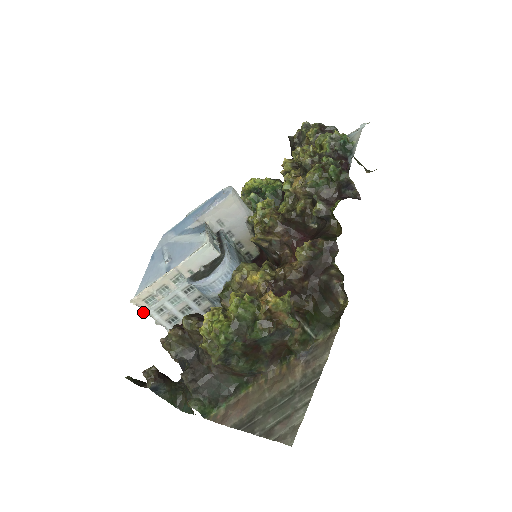
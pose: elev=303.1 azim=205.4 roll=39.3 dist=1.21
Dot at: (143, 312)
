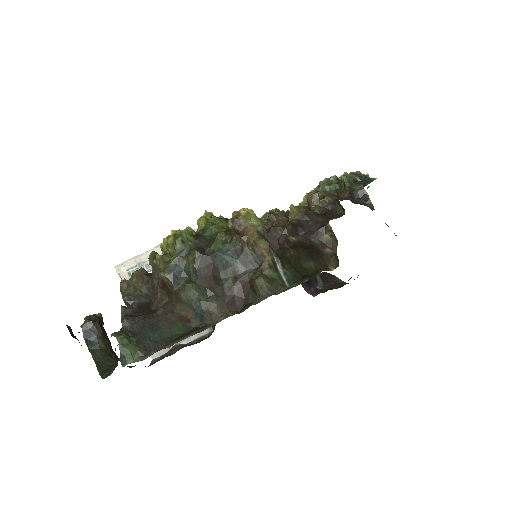
Dot at: occluded
